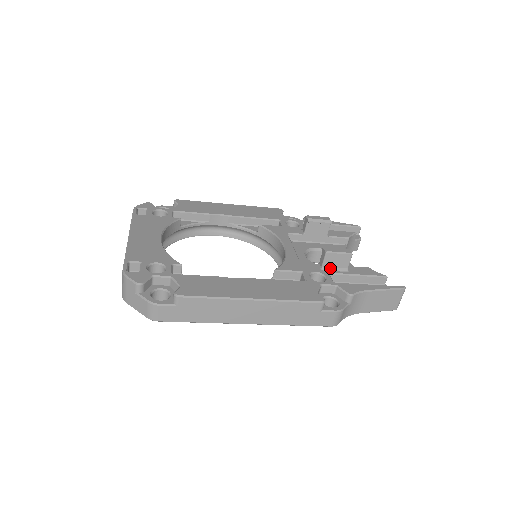
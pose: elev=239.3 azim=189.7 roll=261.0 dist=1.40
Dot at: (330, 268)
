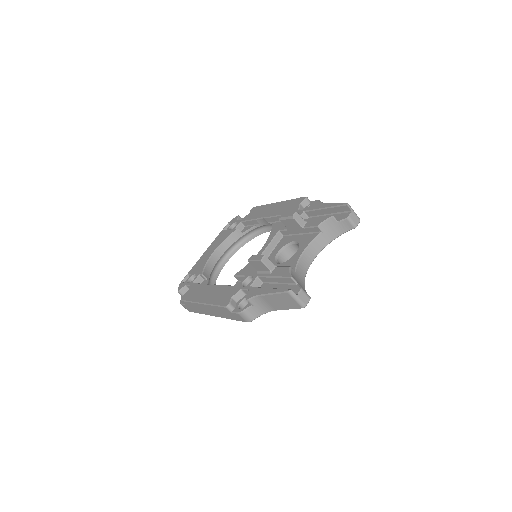
Dot at: (260, 271)
